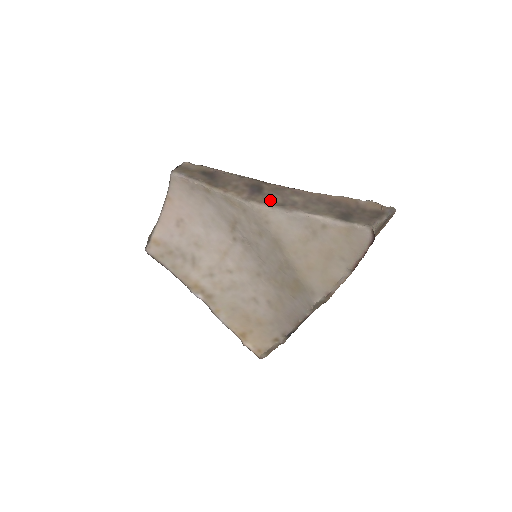
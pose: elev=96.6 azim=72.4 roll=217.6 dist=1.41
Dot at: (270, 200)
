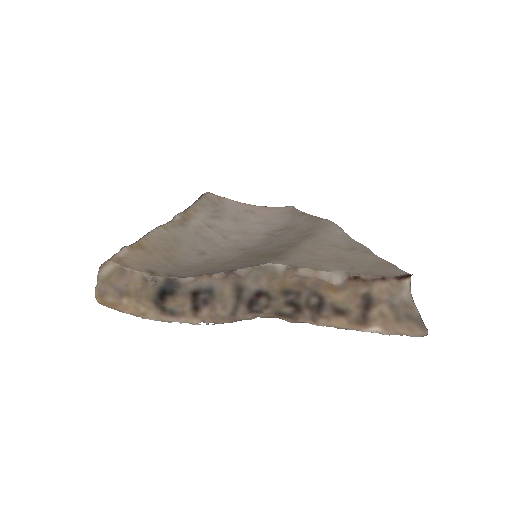
Dot at: occluded
